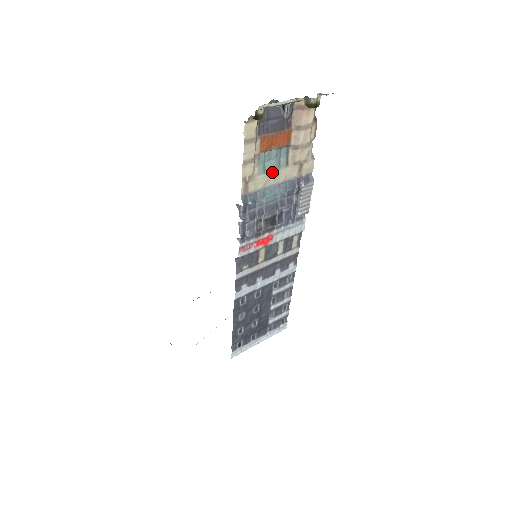
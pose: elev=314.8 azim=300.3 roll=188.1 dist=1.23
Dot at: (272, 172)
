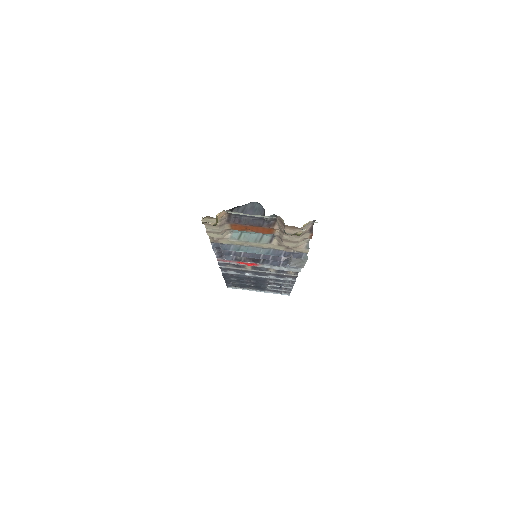
Dot at: (249, 241)
